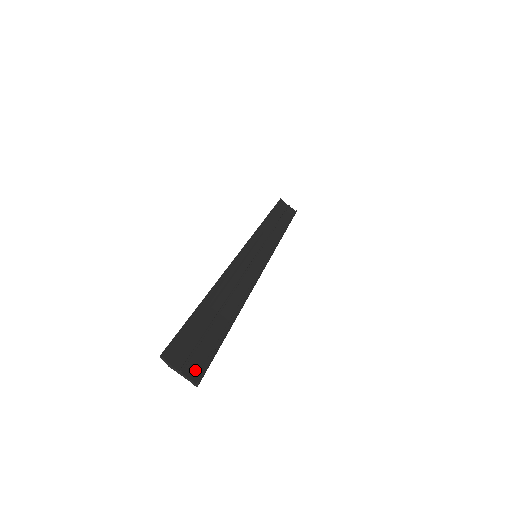
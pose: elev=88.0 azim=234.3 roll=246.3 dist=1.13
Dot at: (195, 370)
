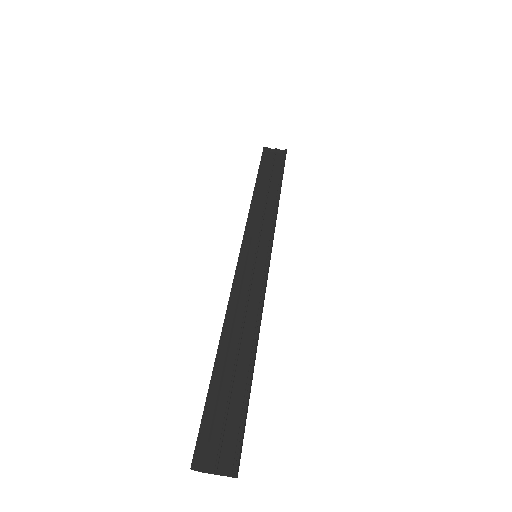
Dot at: (229, 460)
